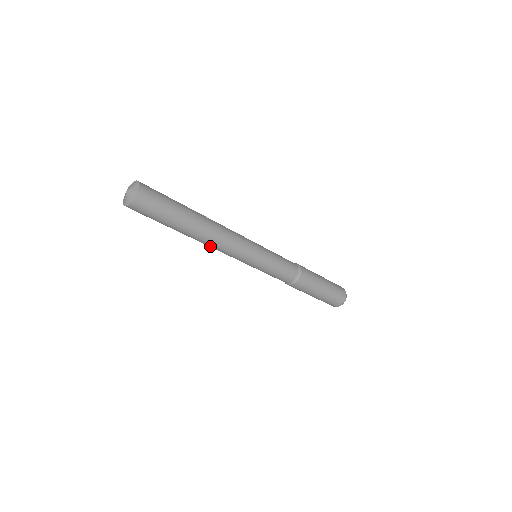
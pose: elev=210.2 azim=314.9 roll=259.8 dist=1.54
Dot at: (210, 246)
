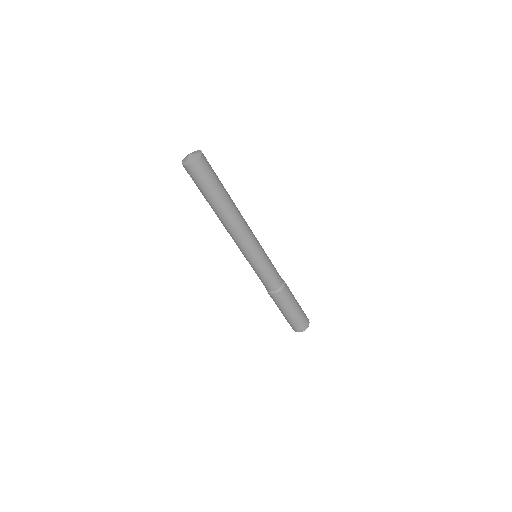
Dot at: (231, 229)
